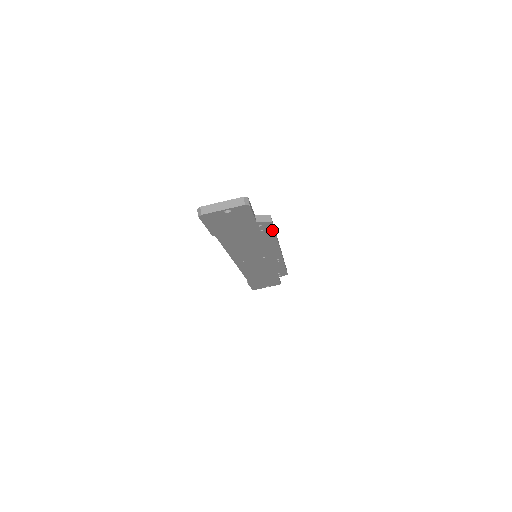
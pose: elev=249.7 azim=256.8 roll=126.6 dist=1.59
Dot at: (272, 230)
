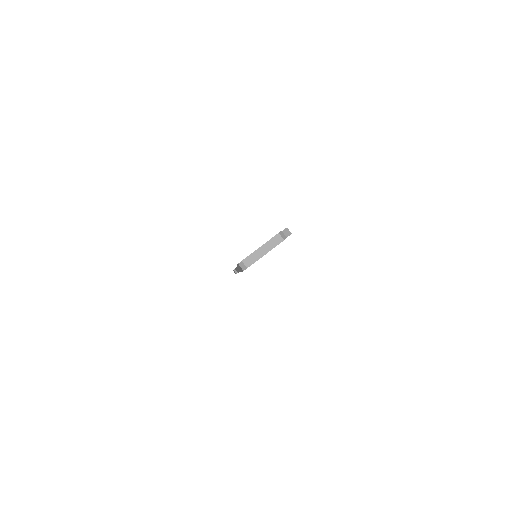
Dot at: occluded
